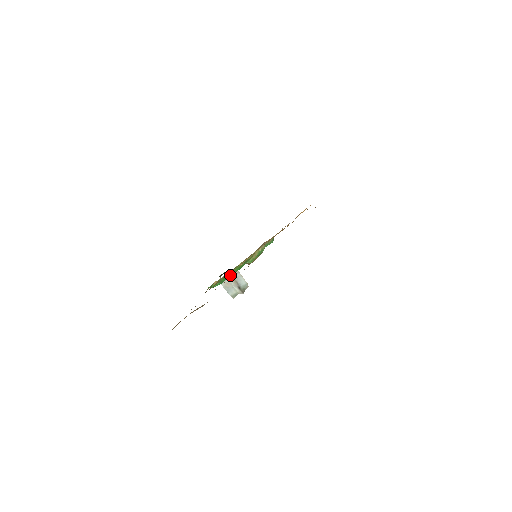
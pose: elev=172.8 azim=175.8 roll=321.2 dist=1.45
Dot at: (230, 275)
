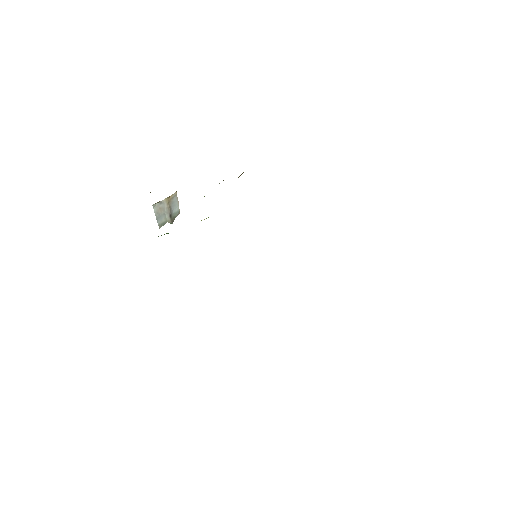
Dot at: occluded
